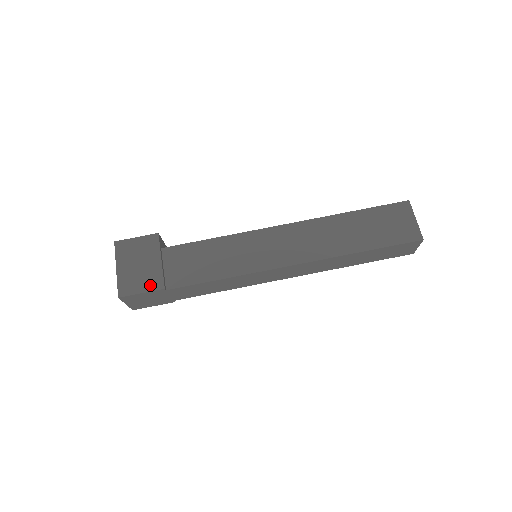
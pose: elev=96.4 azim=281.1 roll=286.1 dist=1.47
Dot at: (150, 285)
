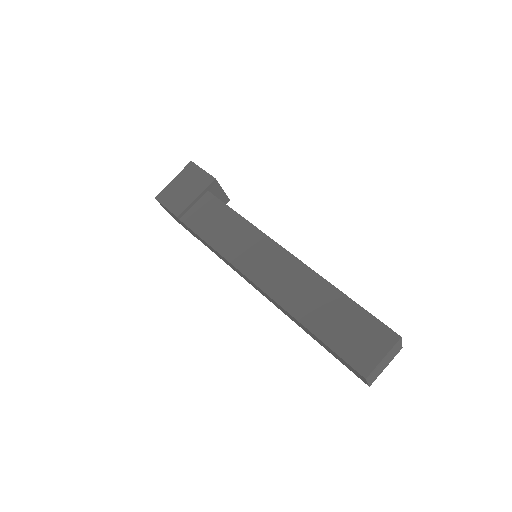
Dot at: (174, 207)
